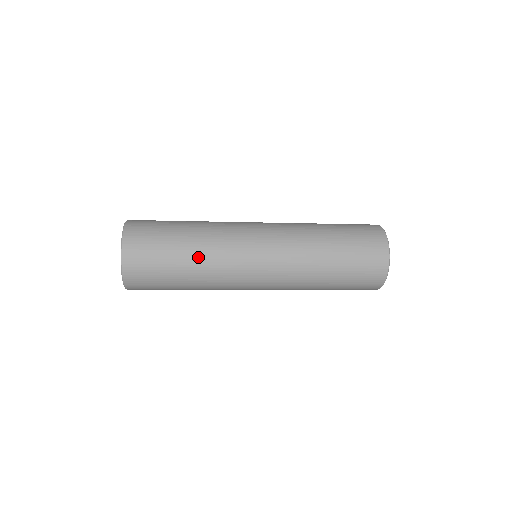
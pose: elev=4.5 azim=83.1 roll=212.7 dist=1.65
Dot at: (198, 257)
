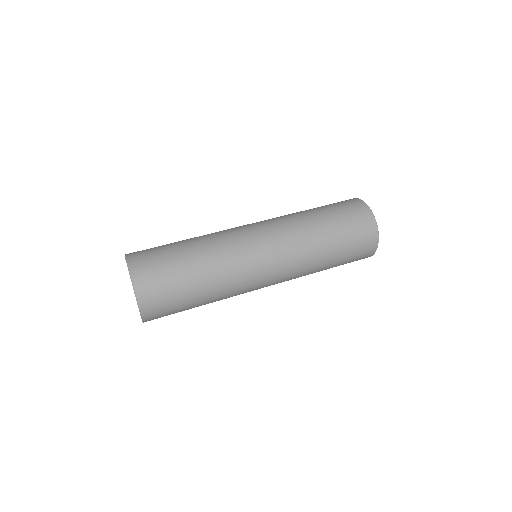
Dot at: (207, 267)
